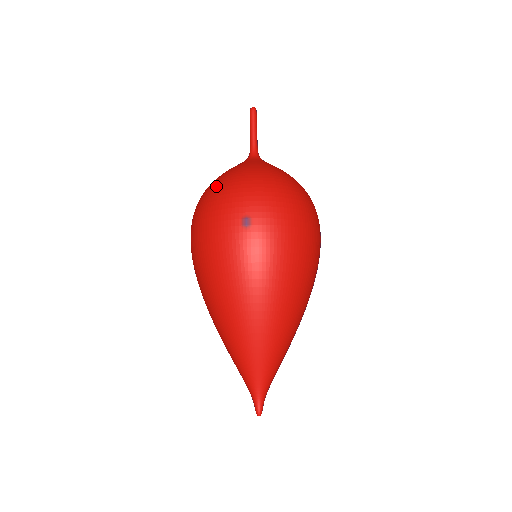
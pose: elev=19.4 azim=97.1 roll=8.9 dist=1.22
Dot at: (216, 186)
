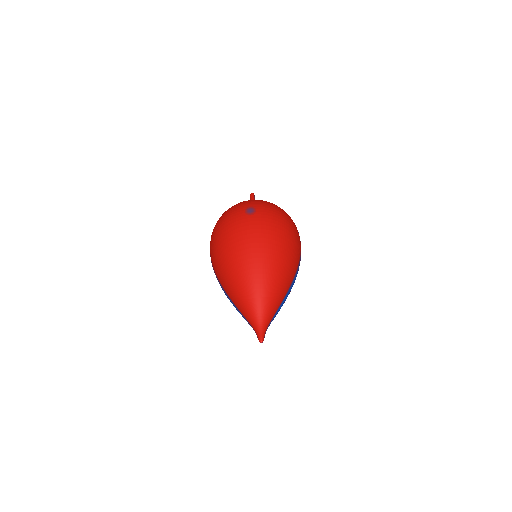
Dot at: occluded
